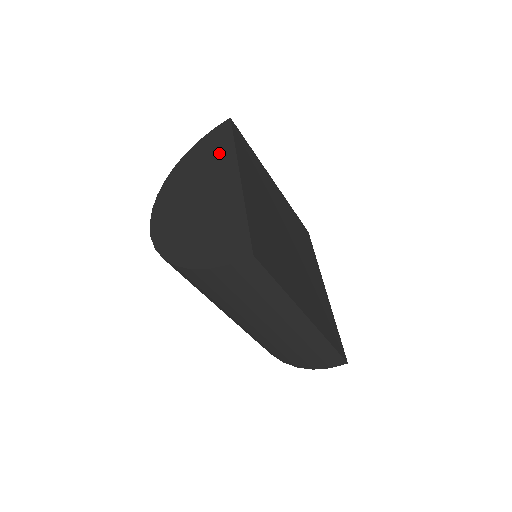
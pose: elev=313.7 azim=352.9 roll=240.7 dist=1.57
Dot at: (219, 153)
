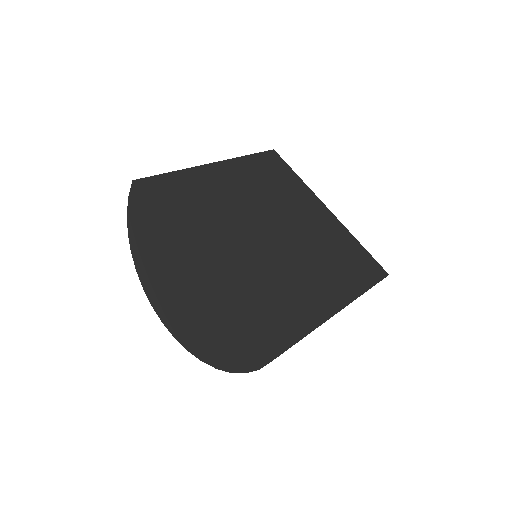
Dot at: (158, 235)
